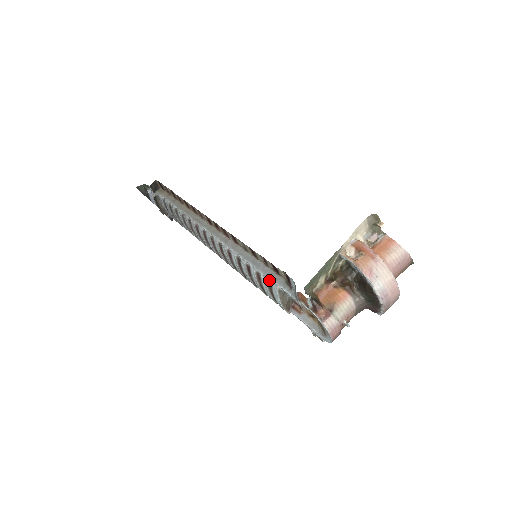
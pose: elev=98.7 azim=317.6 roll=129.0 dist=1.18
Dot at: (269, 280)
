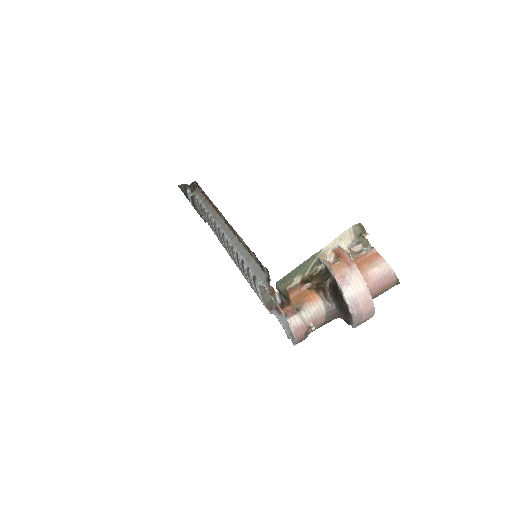
Dot at: (255, 275)
